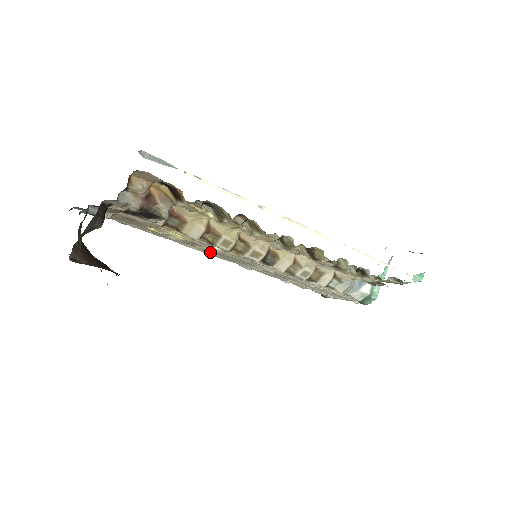
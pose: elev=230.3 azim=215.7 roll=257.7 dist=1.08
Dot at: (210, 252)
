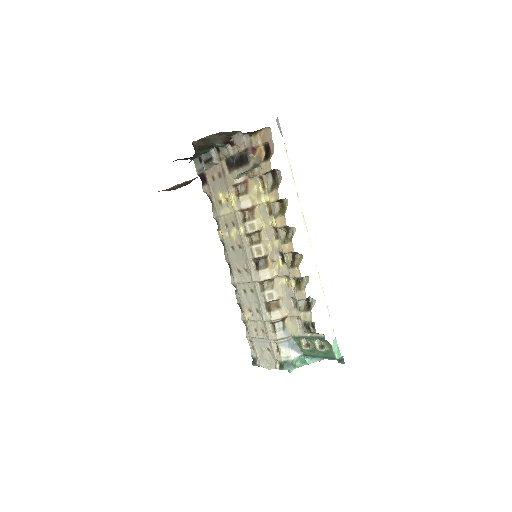
Dot at: (230, 243)
